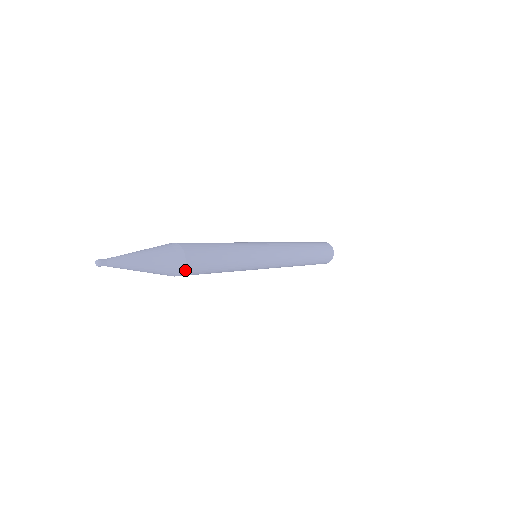
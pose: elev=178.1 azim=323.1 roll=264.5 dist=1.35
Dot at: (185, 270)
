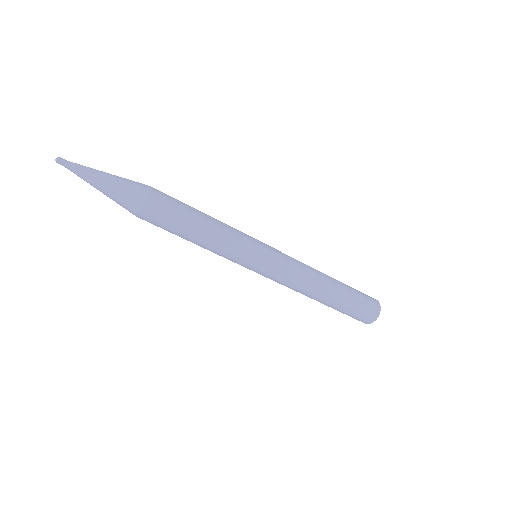
Dot at: (151, 197)
